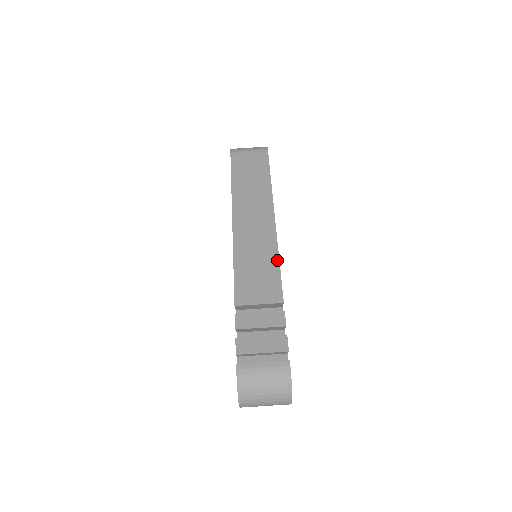
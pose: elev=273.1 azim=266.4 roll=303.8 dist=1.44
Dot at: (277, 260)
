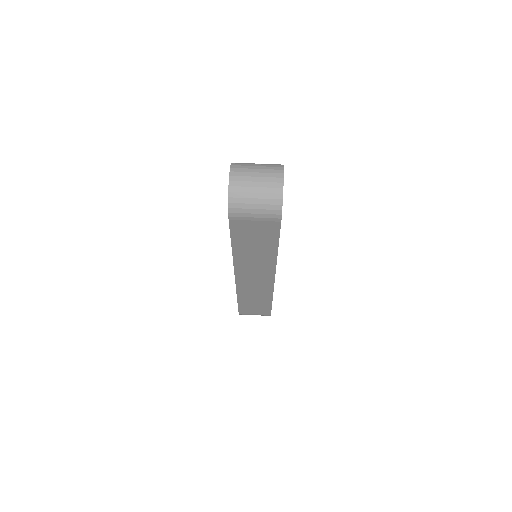
Dot at: occluded
